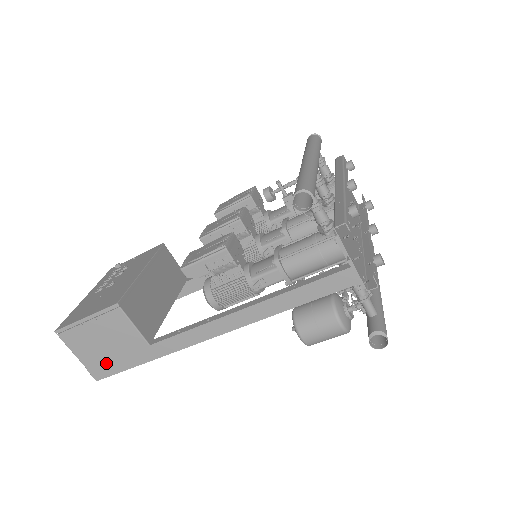
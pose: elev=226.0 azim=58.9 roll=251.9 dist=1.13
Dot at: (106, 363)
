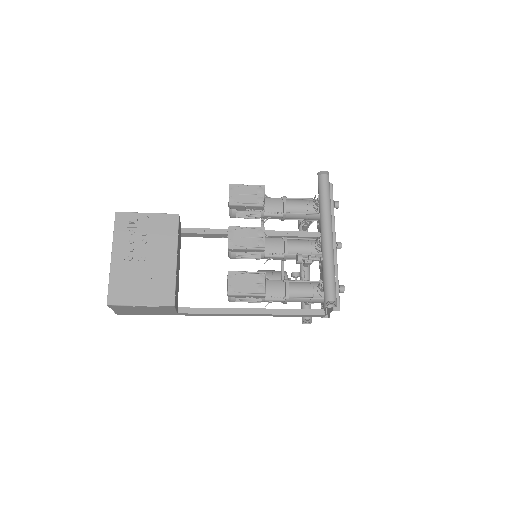
Dot at: (135, 313)
